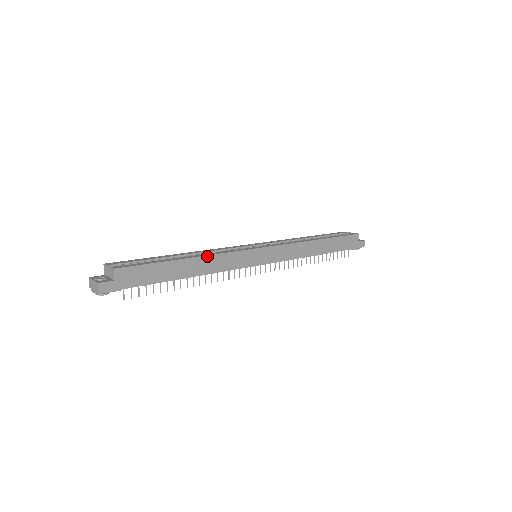
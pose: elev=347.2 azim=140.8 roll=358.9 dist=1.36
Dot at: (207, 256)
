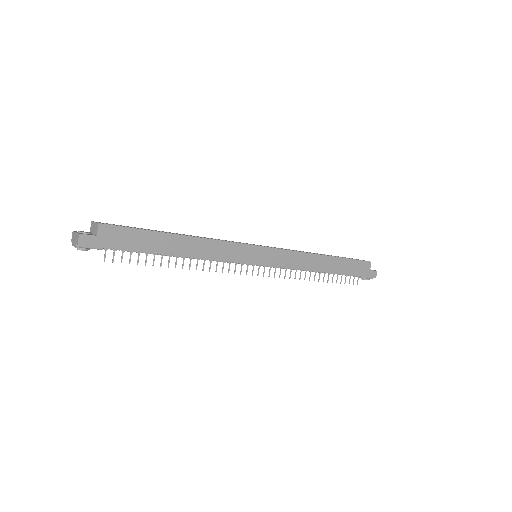
Dot at: (202, 238)
